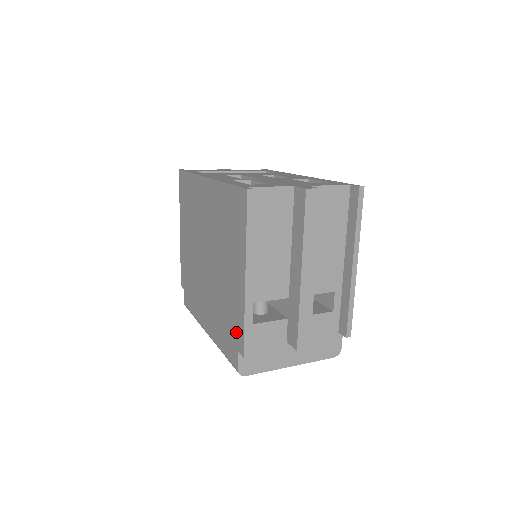
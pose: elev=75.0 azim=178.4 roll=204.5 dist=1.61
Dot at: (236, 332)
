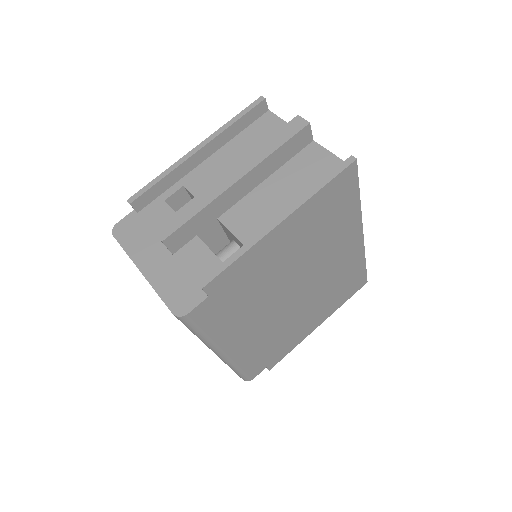
Dot at: occluded
